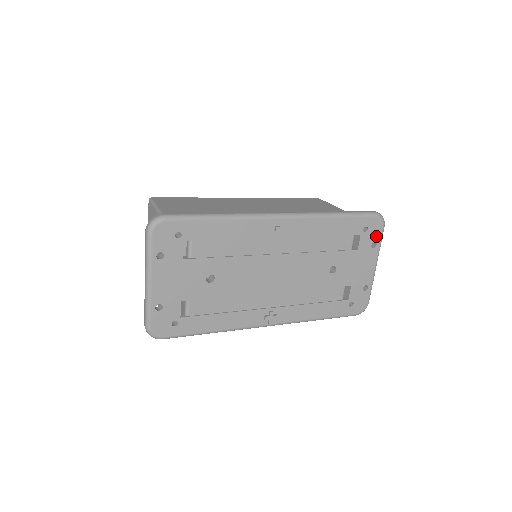
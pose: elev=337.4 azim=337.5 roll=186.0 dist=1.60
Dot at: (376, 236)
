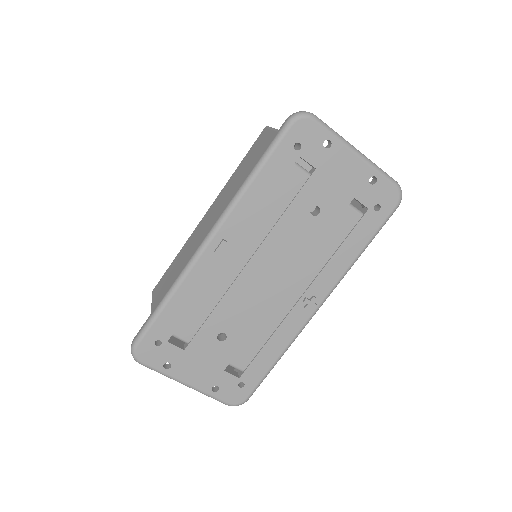
Dot at: (318, 136)
